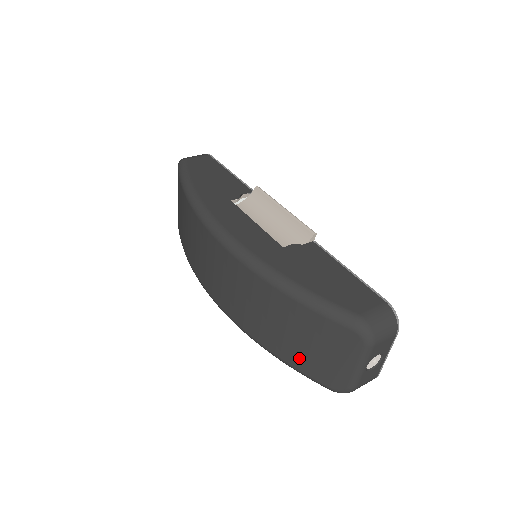
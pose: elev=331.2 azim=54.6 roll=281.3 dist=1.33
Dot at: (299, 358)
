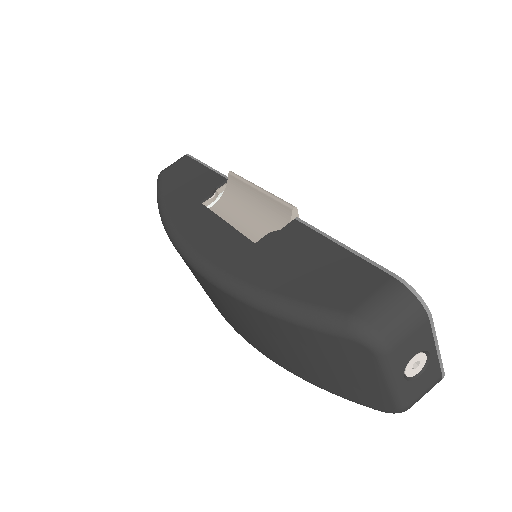
Dot at: (323, 380)
